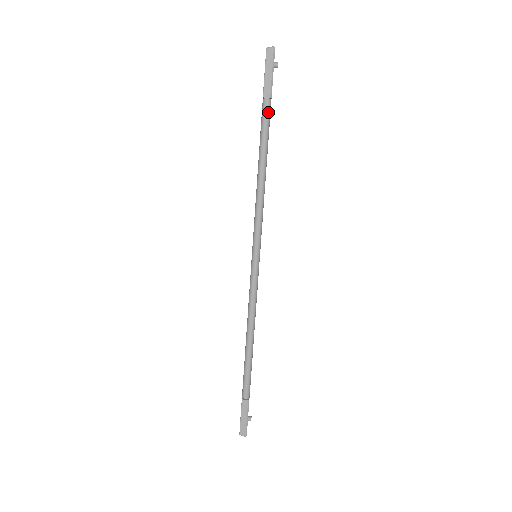
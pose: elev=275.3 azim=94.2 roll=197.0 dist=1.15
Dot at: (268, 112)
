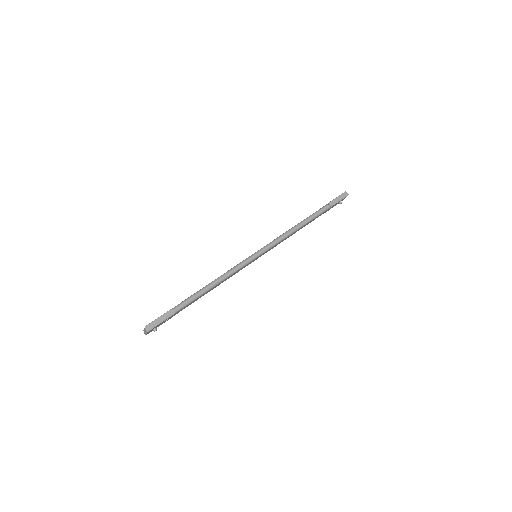
Dot at: (325, 210)
